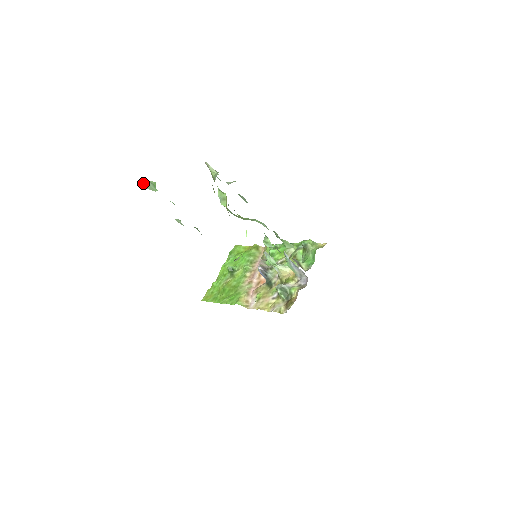
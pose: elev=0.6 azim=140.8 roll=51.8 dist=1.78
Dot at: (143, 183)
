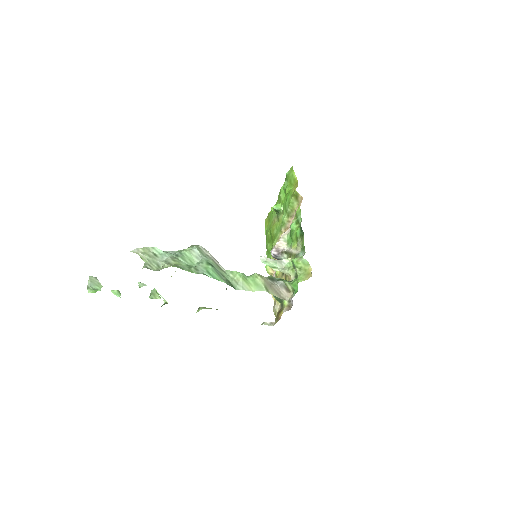
Dot at: (91, 280)
